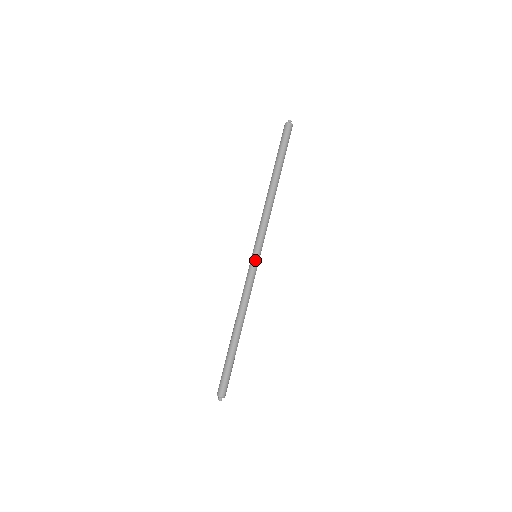
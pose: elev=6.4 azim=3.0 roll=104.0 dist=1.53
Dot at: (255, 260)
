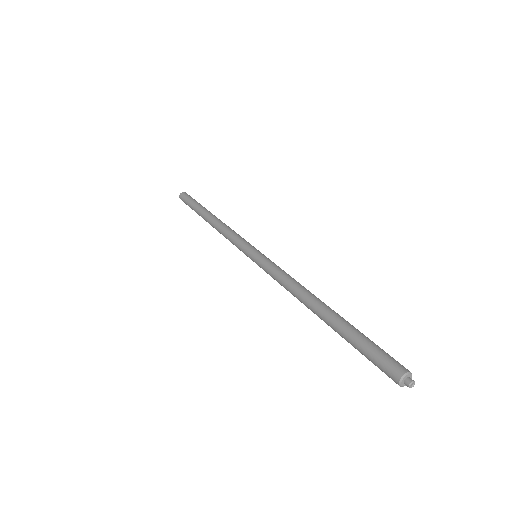
Dot at: (255, 256)
